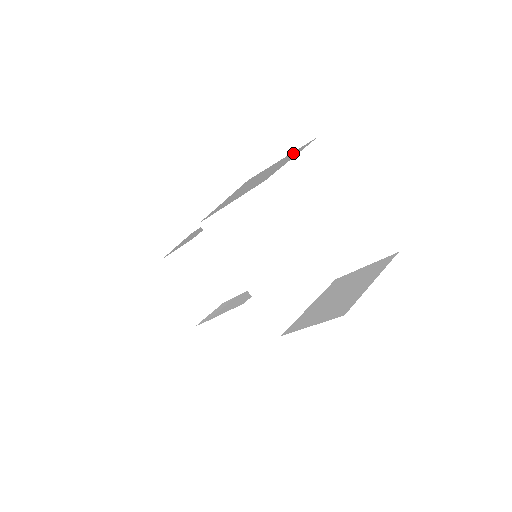
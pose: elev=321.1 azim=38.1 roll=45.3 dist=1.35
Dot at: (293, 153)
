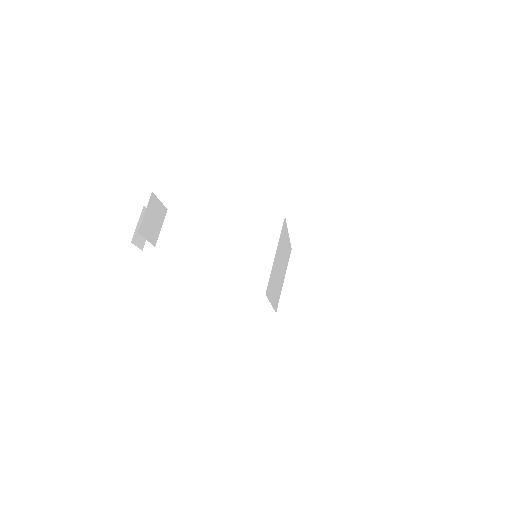
Dot at: occluded
